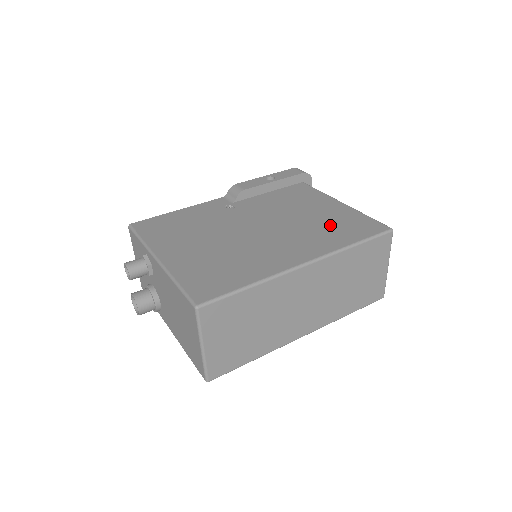
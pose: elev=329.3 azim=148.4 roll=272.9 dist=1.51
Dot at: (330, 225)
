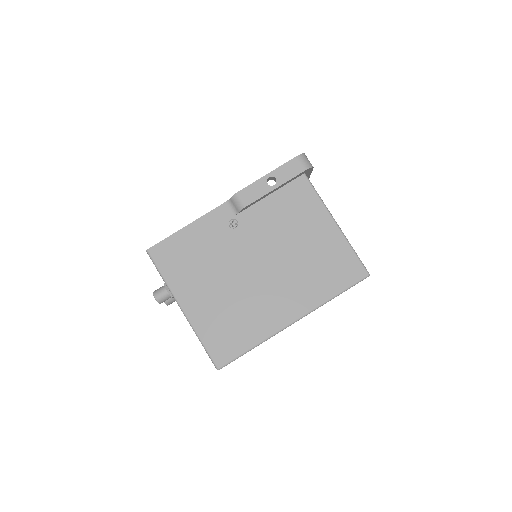
Dot at: (319, 266)
